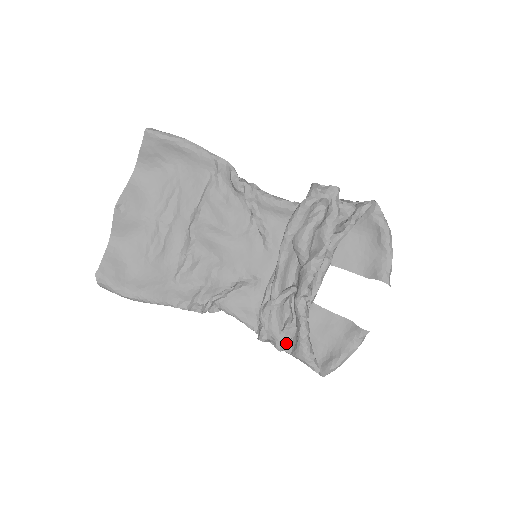
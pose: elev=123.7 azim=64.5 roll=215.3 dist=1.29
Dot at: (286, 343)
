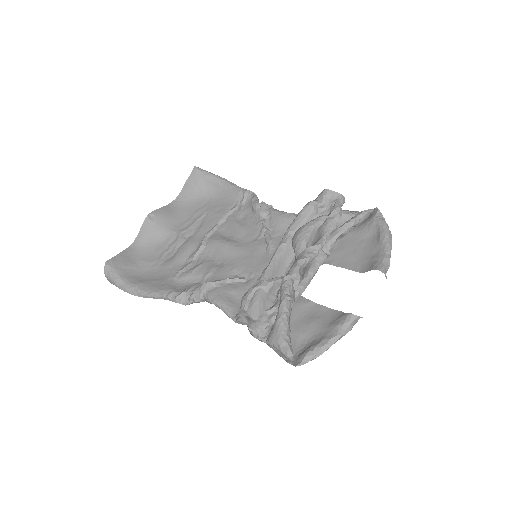
Dot at: (263, 328)
